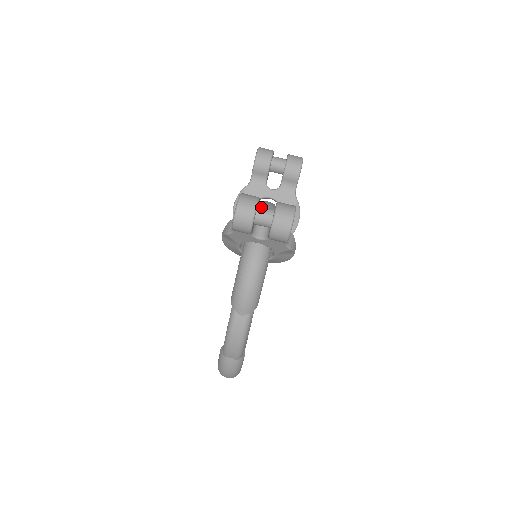
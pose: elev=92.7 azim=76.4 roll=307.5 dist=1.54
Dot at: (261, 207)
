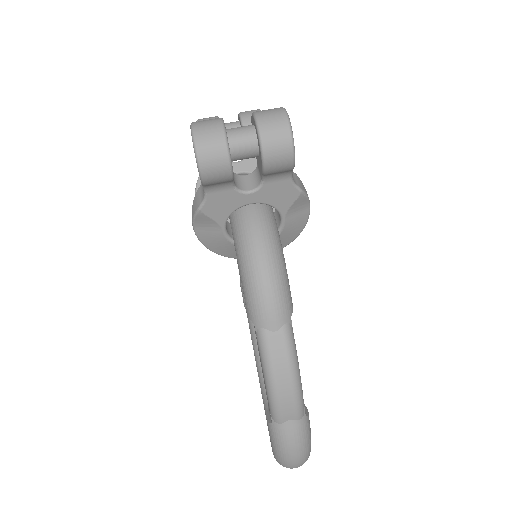
Dot at: (231, 128)
